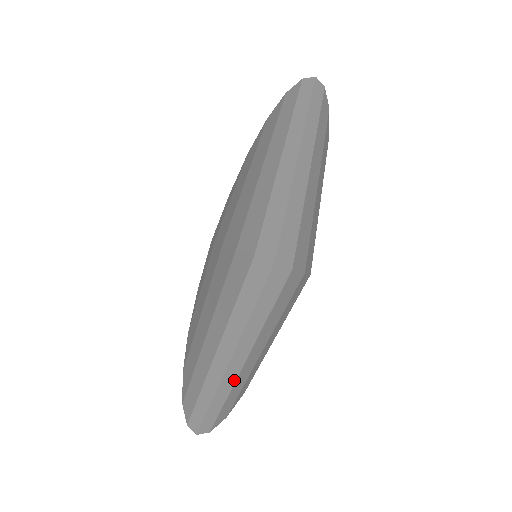
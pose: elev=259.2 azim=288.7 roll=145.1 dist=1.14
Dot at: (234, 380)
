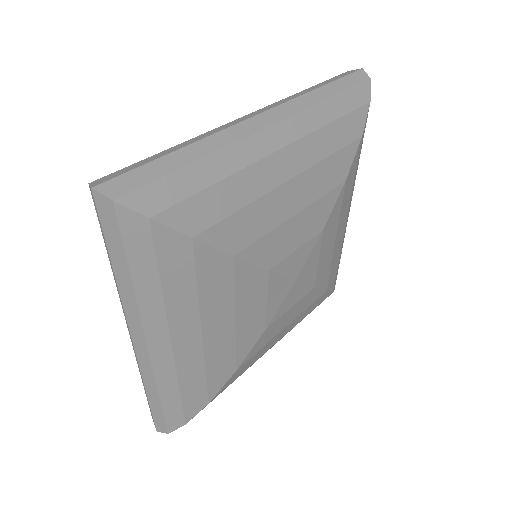
Dot at: (149, 359)
